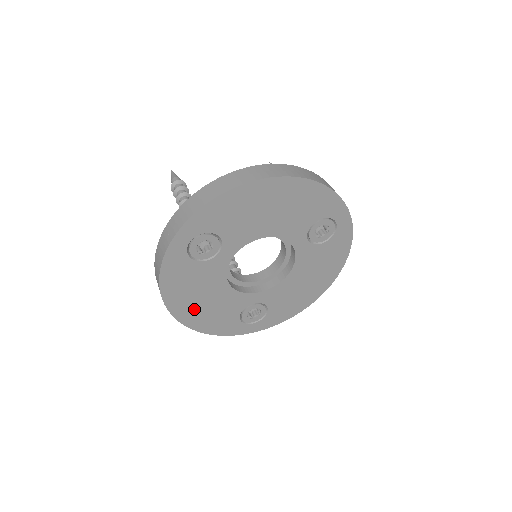
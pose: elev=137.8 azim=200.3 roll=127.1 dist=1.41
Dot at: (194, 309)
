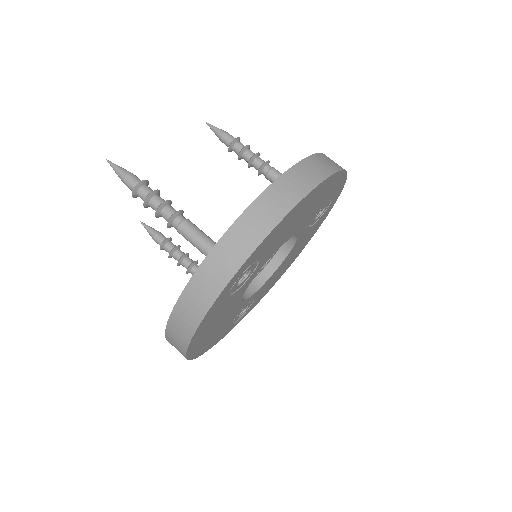
Dot at: (205, 340)
